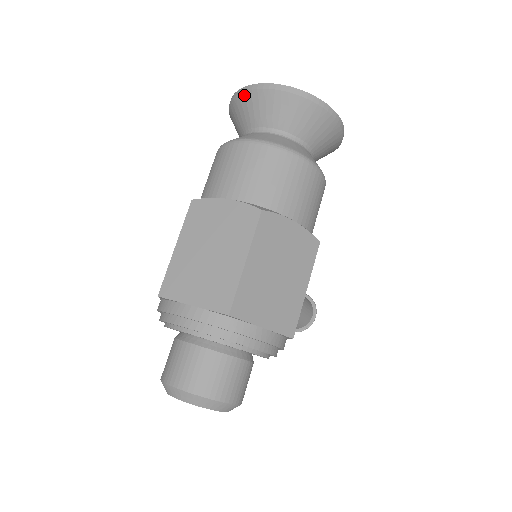
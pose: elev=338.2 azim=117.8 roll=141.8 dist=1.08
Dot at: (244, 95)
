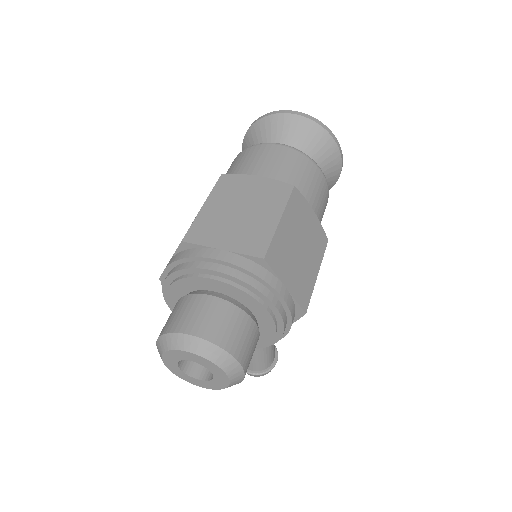
Dot at: (270, 117)
